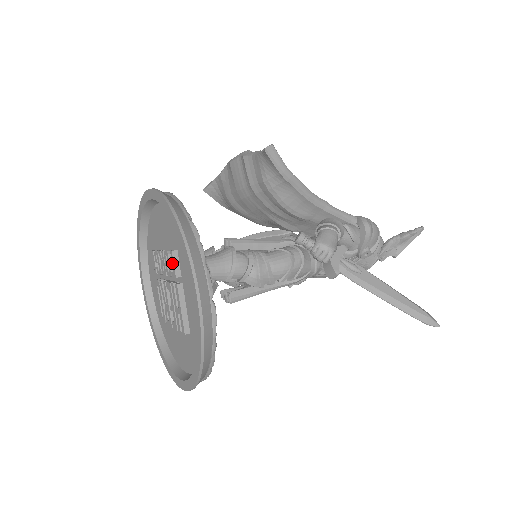
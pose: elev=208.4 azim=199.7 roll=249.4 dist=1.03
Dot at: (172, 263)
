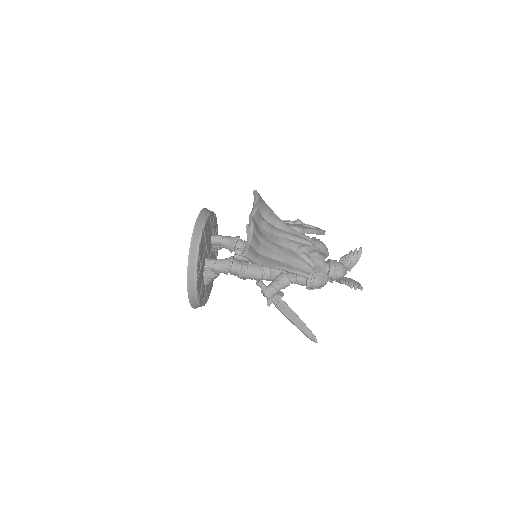
Dot at: occluded
